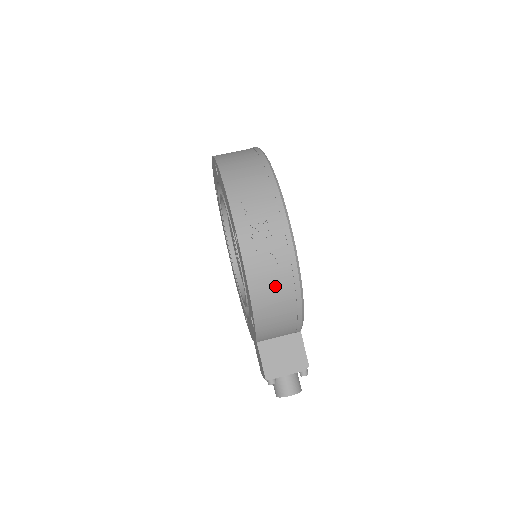
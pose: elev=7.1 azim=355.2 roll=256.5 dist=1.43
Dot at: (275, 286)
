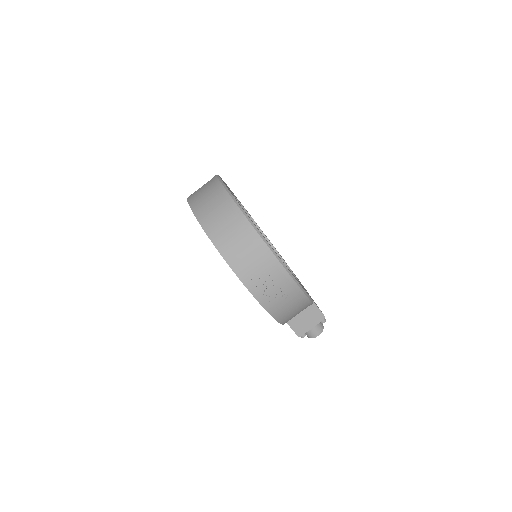
Dot at: (290, 306)
